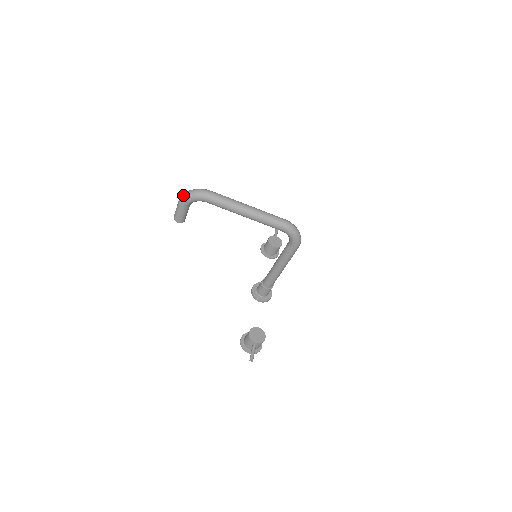
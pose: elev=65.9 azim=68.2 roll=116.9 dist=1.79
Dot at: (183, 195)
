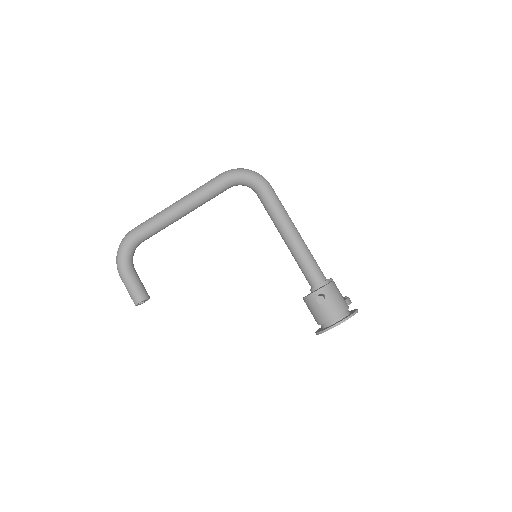
Dot at: (116, 263)
